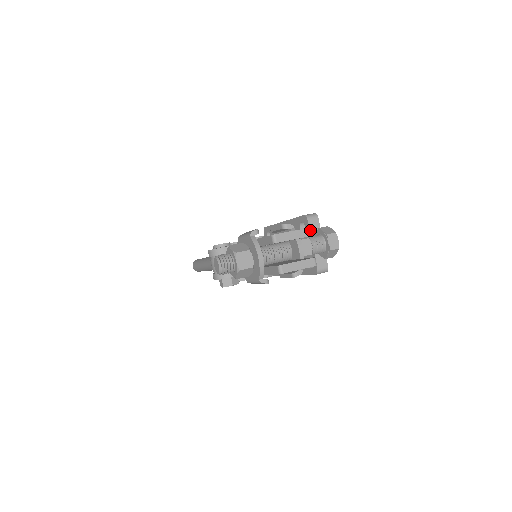
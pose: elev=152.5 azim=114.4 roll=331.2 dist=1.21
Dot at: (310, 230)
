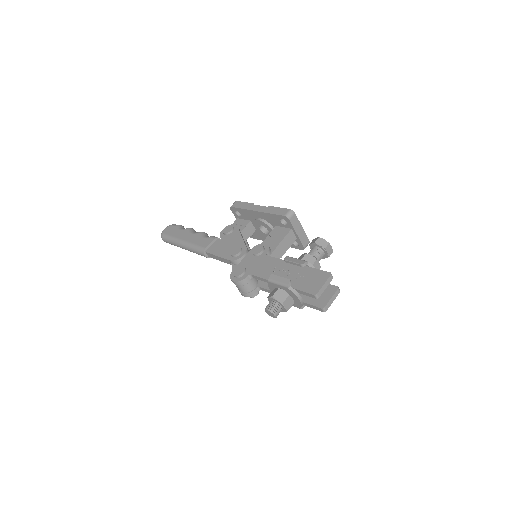
Dot at: (293, 226)
